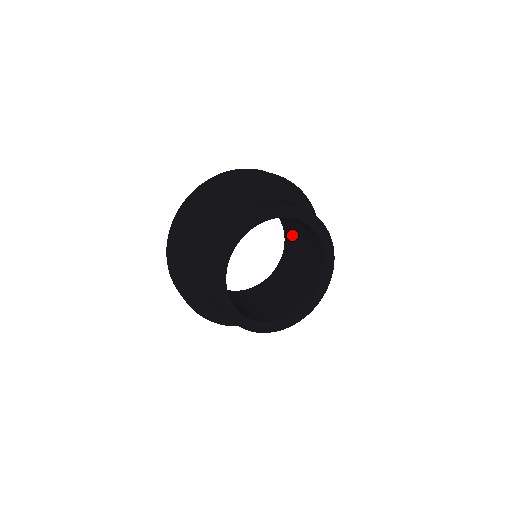
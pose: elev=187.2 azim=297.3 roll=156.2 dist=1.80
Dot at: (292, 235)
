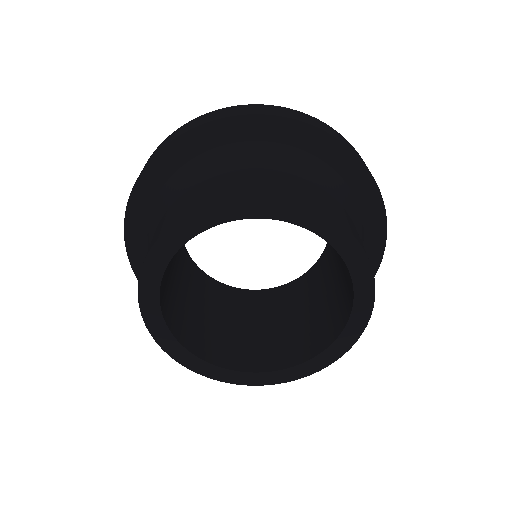
Dot at: occluded
